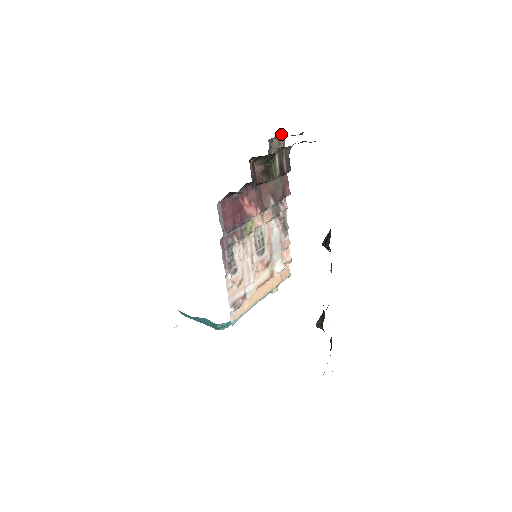
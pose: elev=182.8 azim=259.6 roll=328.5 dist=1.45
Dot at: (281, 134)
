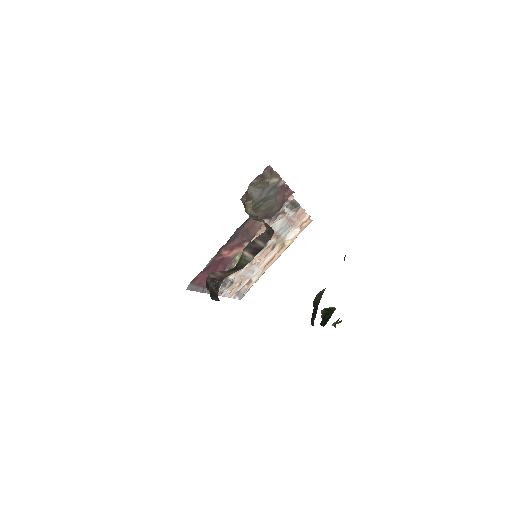
Dot at: occluded
